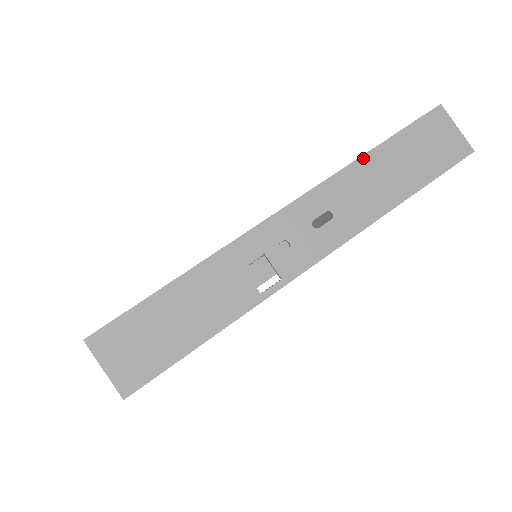
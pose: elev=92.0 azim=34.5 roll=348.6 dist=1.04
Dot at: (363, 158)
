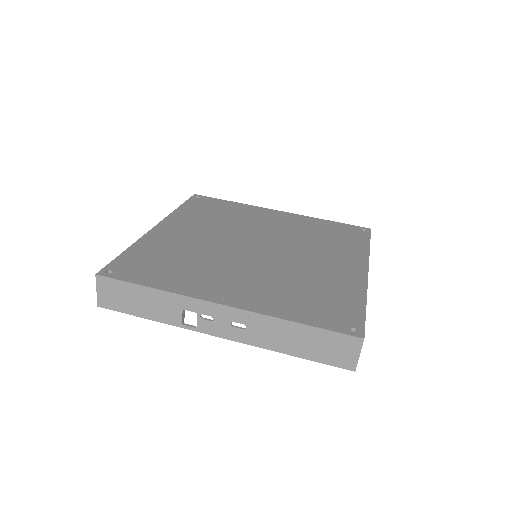
Dot at: (288, 322)
